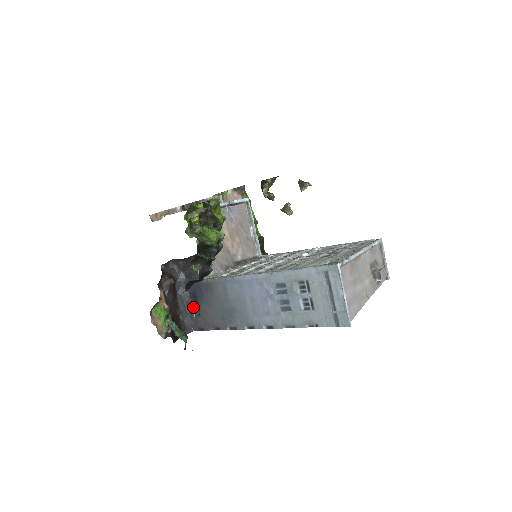
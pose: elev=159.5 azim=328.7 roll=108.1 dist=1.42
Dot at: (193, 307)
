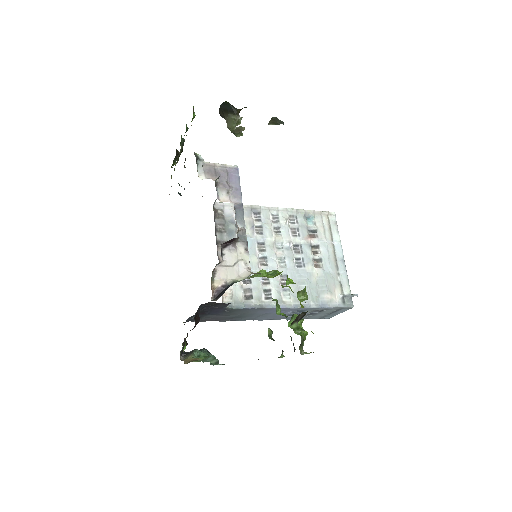
Dot at: occluded
